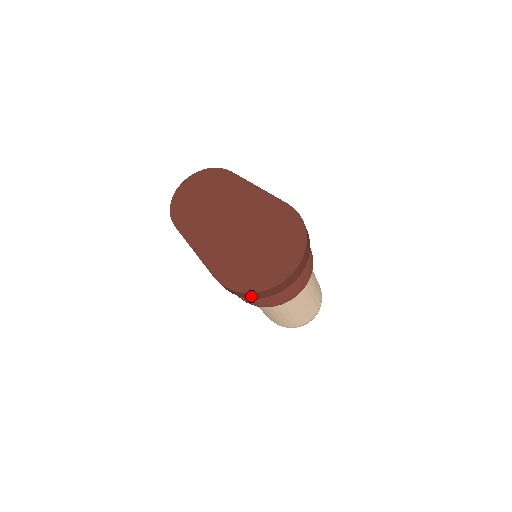
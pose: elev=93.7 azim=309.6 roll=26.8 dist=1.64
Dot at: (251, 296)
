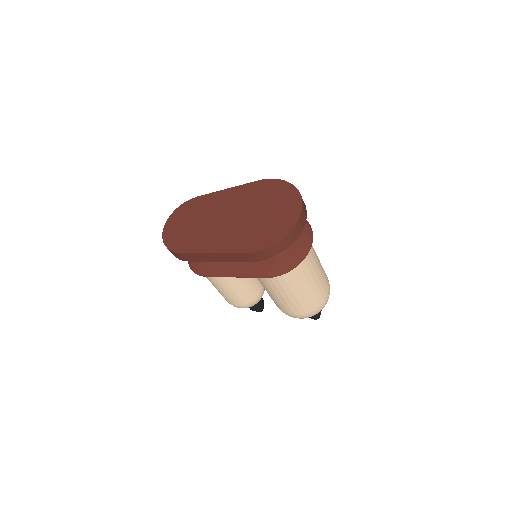
Dot at: (284, 245)
